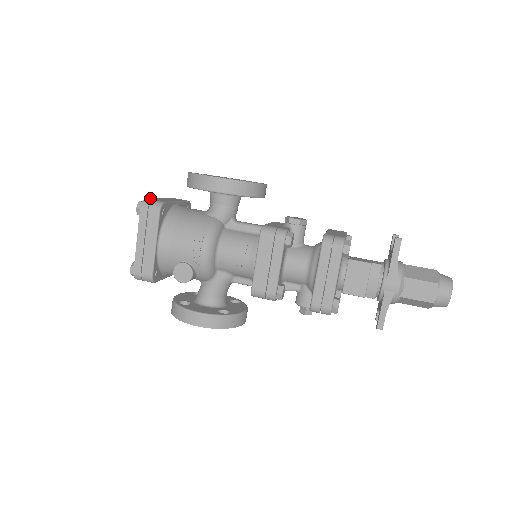
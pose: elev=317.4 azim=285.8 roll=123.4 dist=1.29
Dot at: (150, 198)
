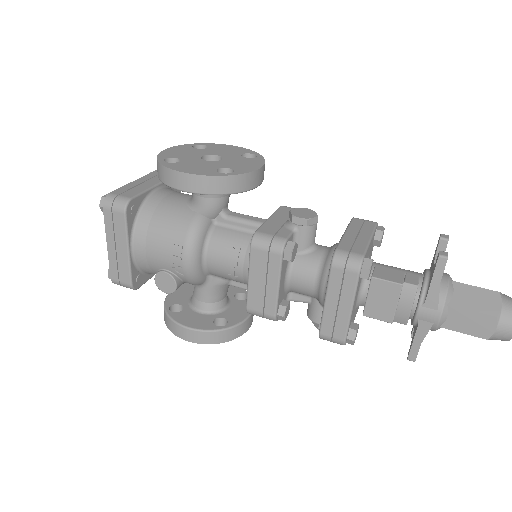
Dot at: occluded
